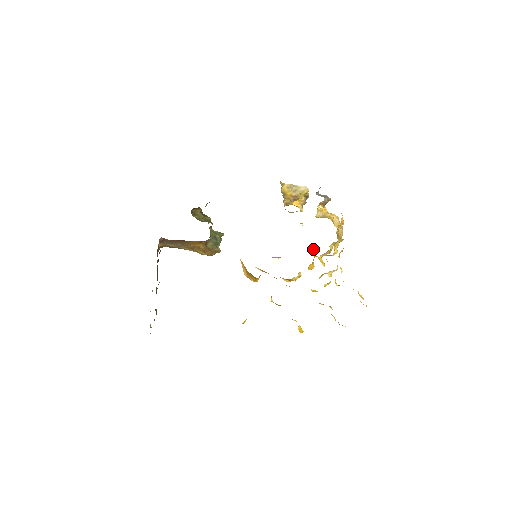
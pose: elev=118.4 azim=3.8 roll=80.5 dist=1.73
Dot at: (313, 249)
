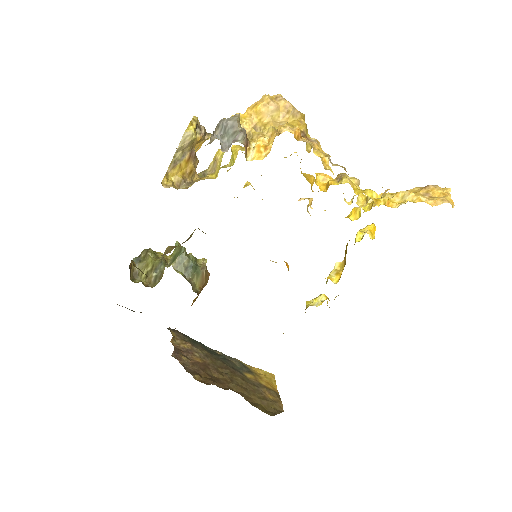
Dot at: (284, 157)
